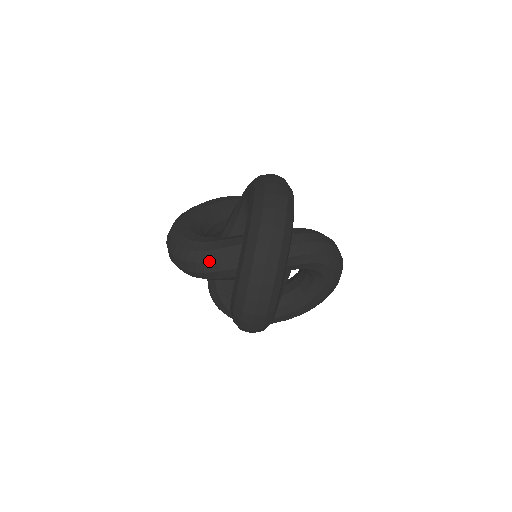
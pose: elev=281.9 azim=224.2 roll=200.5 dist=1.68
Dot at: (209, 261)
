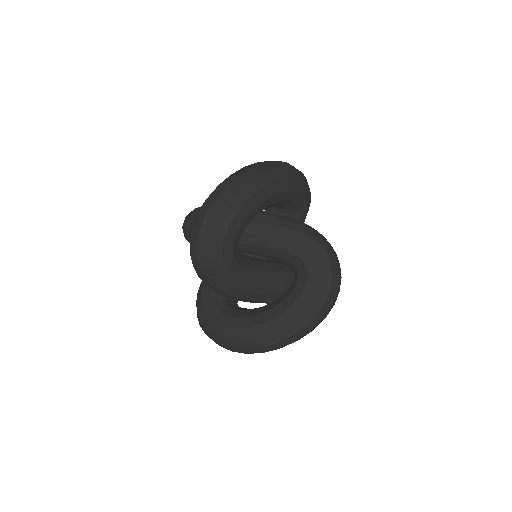
Dot at: occluded
